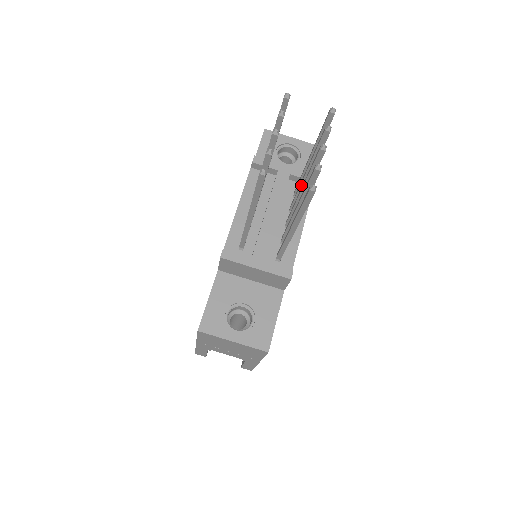
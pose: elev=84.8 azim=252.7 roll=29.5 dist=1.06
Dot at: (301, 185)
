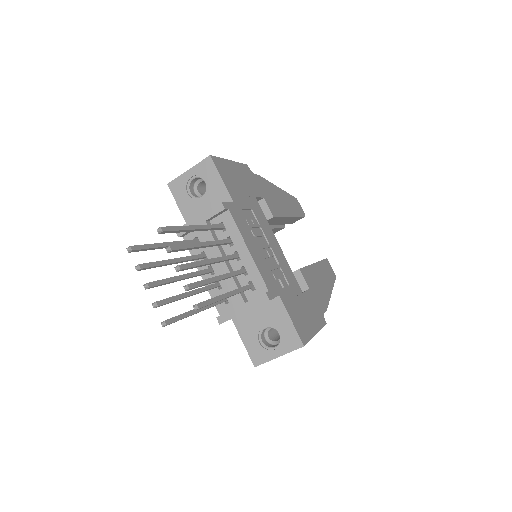
Dot at: (210, 246)
